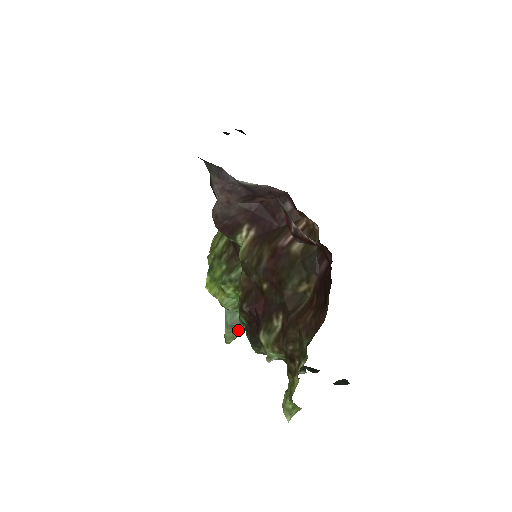
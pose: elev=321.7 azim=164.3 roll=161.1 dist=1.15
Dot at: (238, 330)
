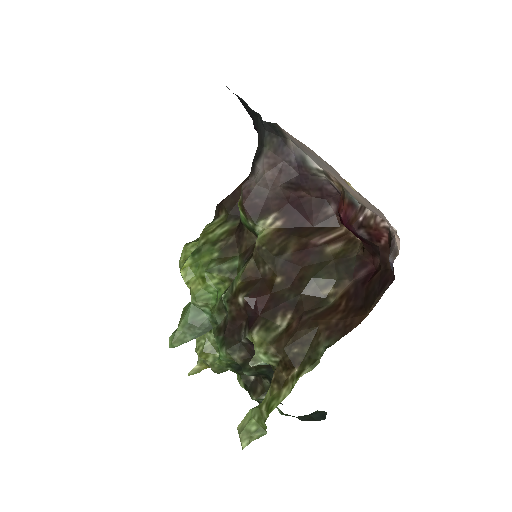
Dot at: (194, 333)
